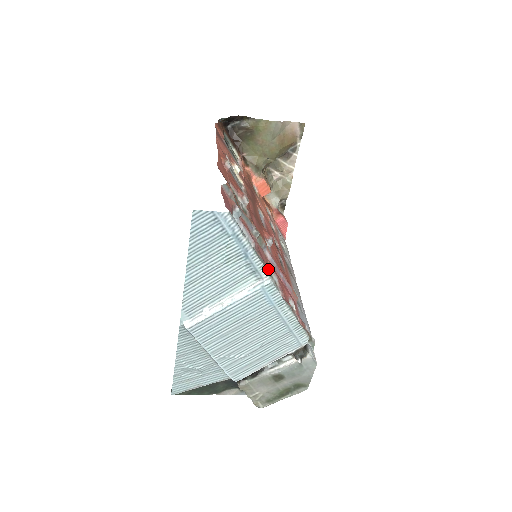
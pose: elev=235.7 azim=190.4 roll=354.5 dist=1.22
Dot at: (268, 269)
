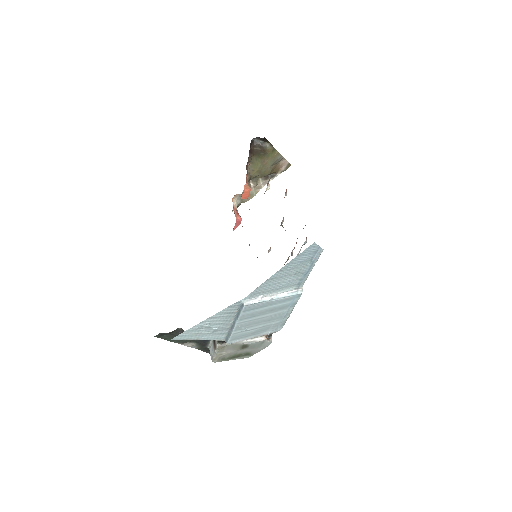
Dot at: (302, 284)
